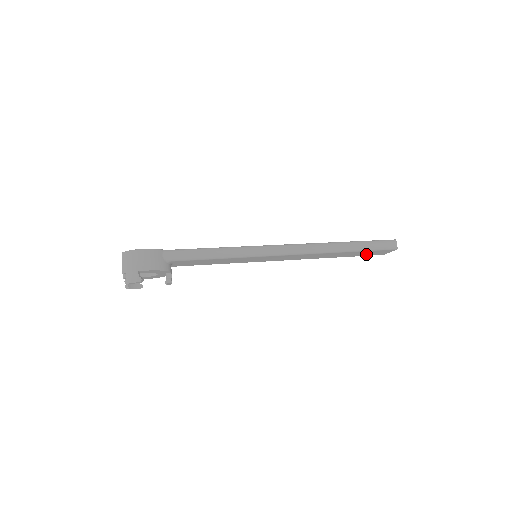
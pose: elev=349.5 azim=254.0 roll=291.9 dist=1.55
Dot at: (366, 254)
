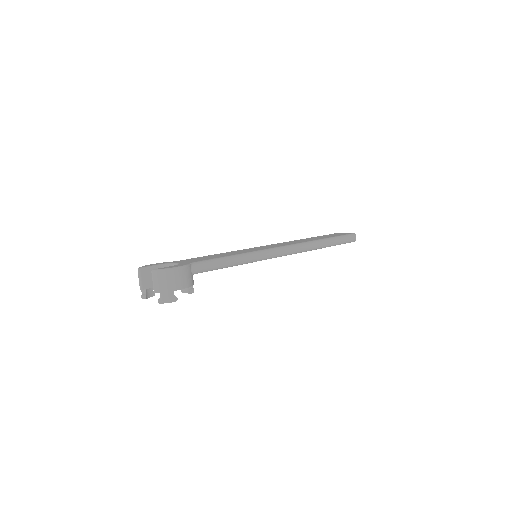
Dot at: occluded
